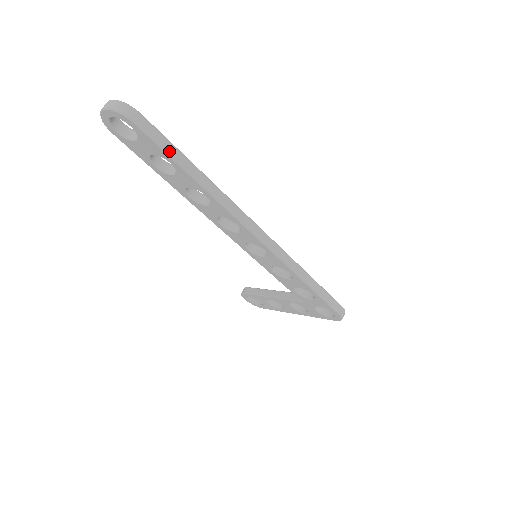
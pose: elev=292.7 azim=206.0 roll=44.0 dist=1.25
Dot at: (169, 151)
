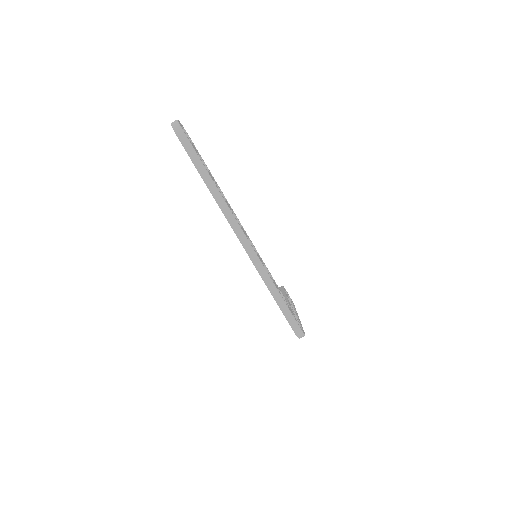
Dot at: (193, 159)
